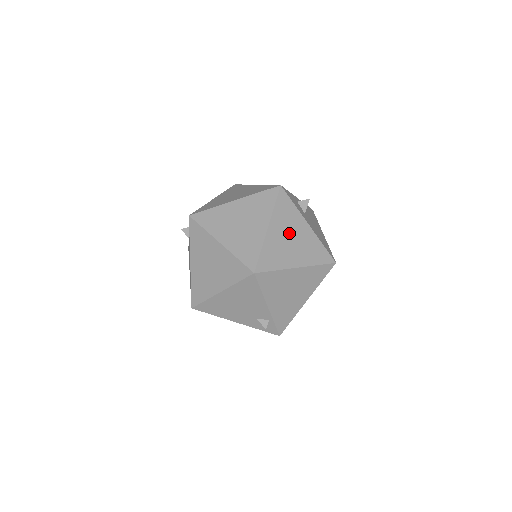
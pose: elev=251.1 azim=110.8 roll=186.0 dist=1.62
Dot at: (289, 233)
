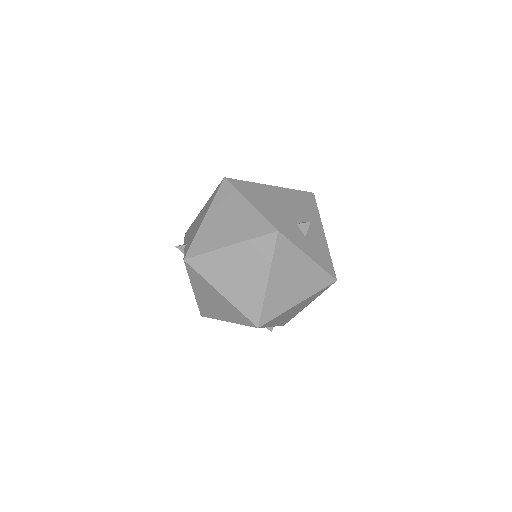
Dot at: (289, 276)
